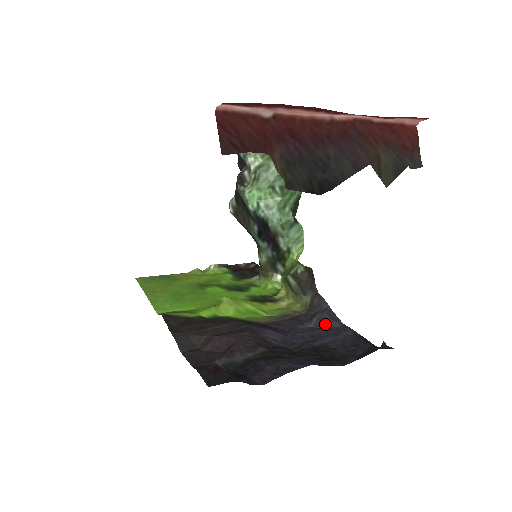
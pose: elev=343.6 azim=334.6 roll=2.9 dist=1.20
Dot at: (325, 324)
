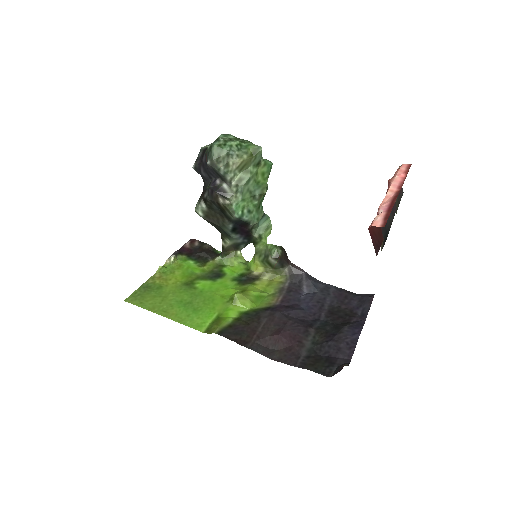
Dot at: (316, 288)
